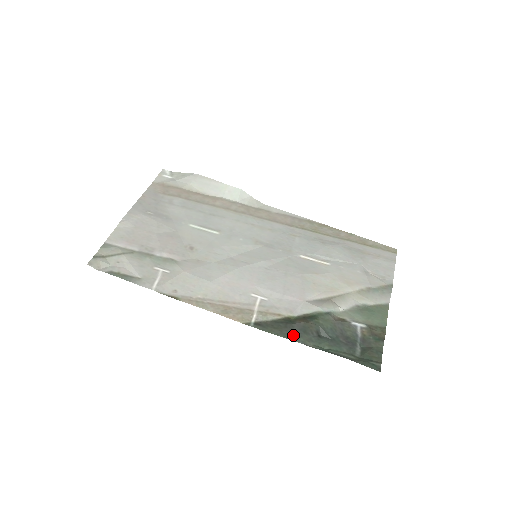
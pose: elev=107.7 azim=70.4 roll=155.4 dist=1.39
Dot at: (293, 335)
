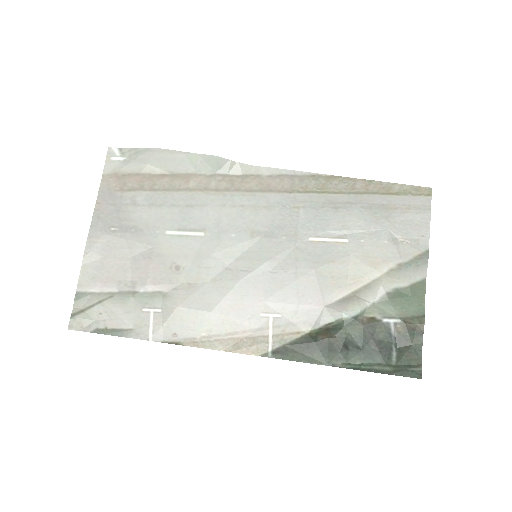
Dot at: (318, 357)
